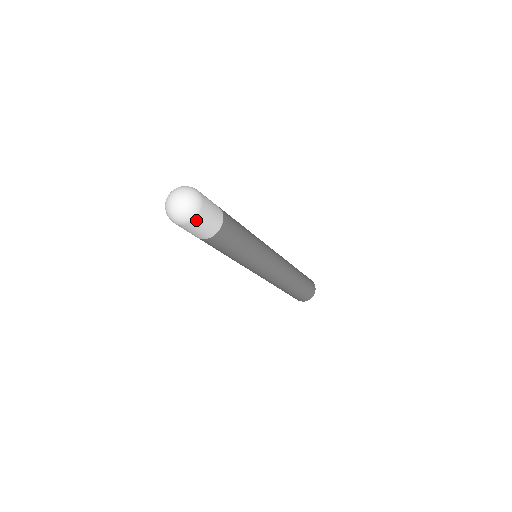
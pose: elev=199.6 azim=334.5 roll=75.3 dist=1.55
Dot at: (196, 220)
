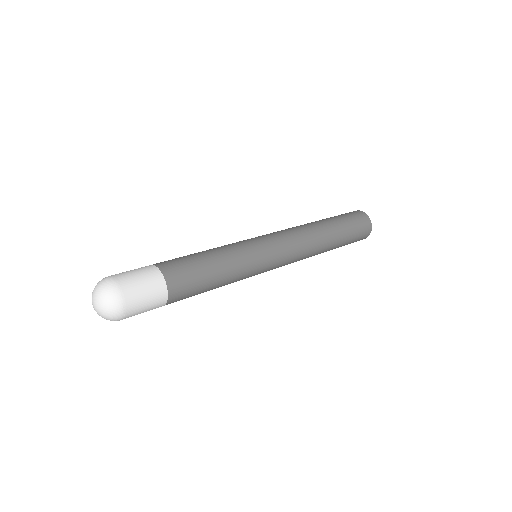
Dot at: occluded
